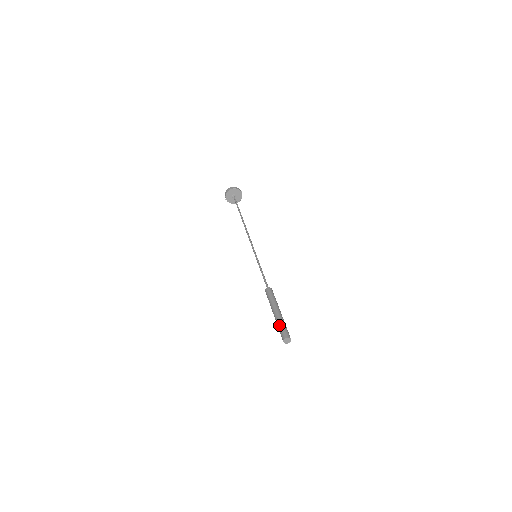
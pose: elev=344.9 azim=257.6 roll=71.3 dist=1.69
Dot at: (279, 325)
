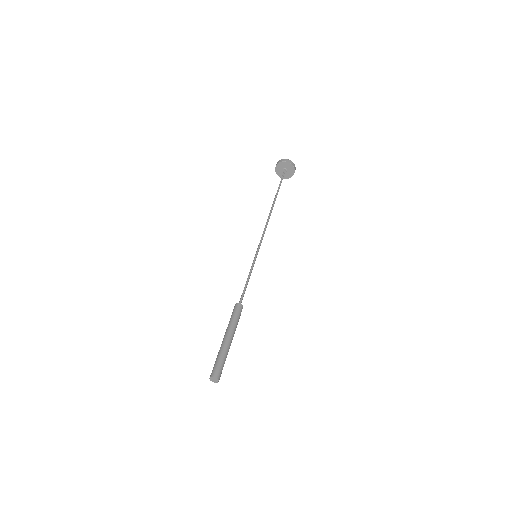
Dot at: (216, 358)
